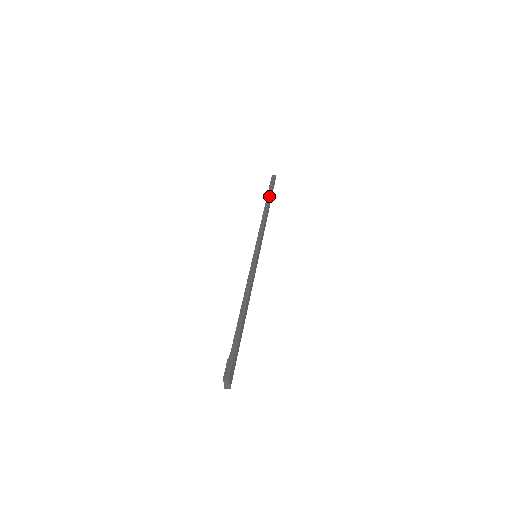
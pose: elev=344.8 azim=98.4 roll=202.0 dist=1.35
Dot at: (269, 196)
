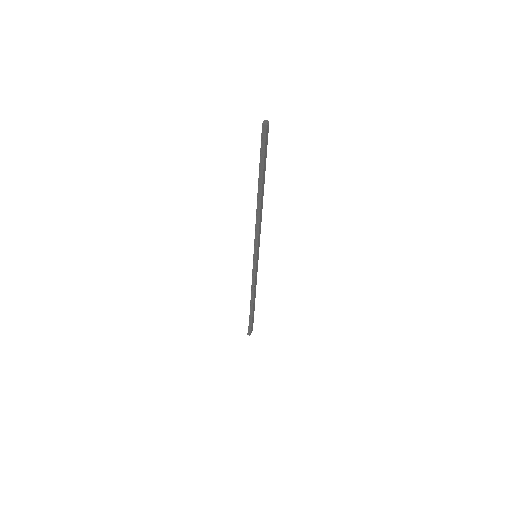
Dot at: (261, 177)
